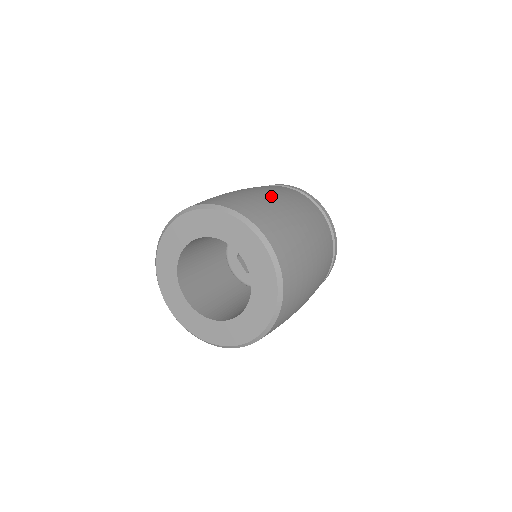
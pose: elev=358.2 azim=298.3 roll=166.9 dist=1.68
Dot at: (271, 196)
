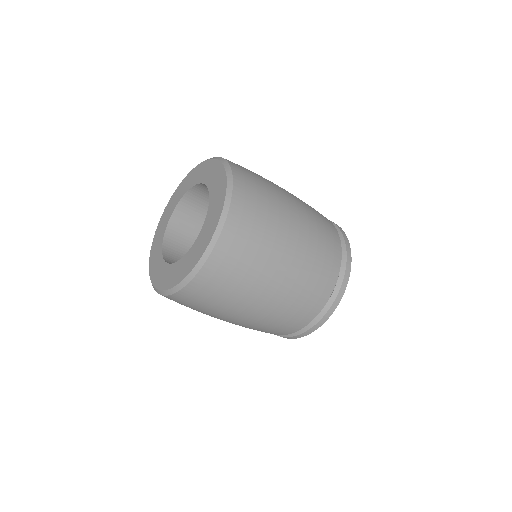
Dot at: (284, 189)
